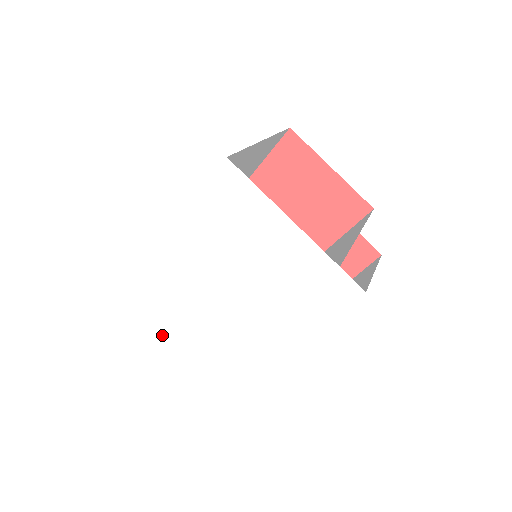
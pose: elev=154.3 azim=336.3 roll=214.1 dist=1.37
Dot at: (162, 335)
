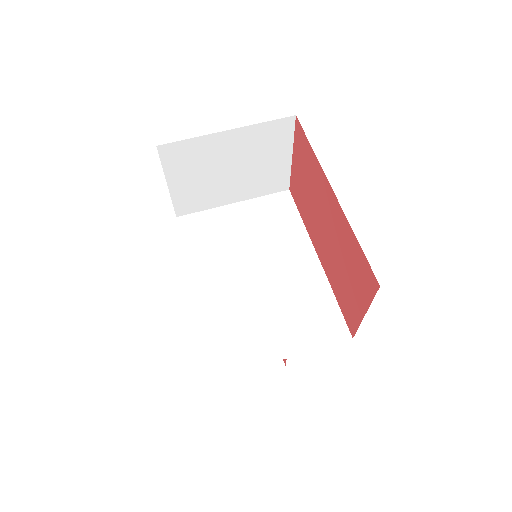
Dot at: occluded
